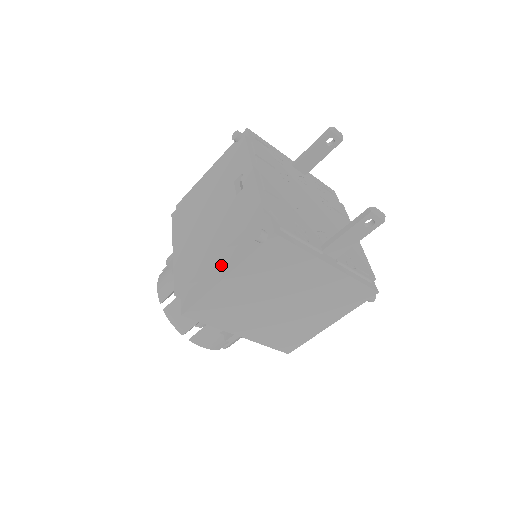
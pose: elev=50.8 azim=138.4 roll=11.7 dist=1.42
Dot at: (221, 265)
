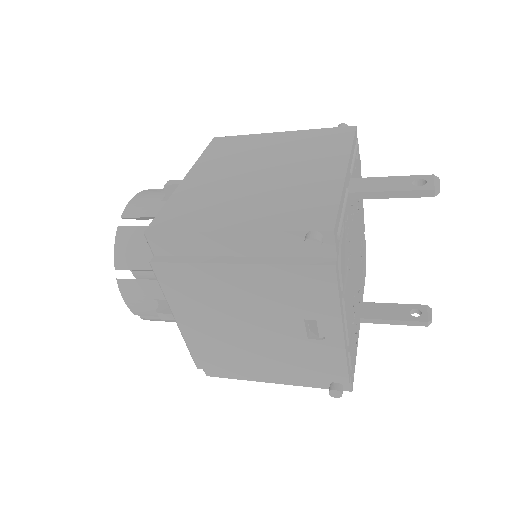
Dot at: occluded
